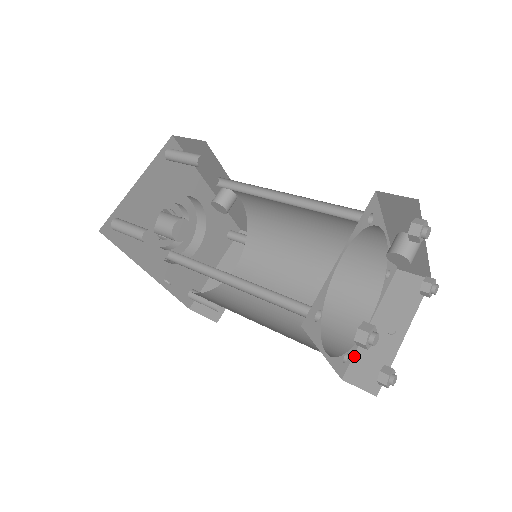
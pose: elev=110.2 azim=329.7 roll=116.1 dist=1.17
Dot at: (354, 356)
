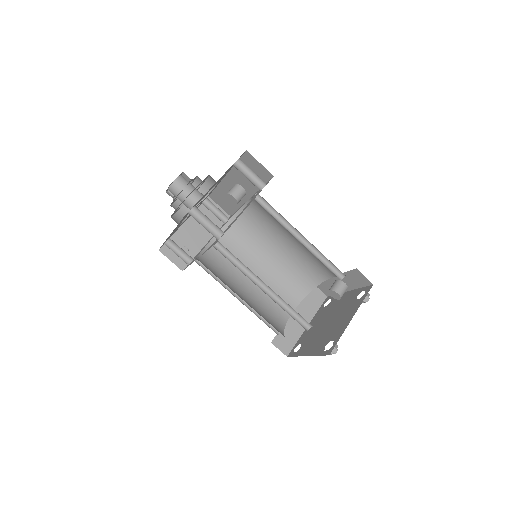
Dot at: occluded
